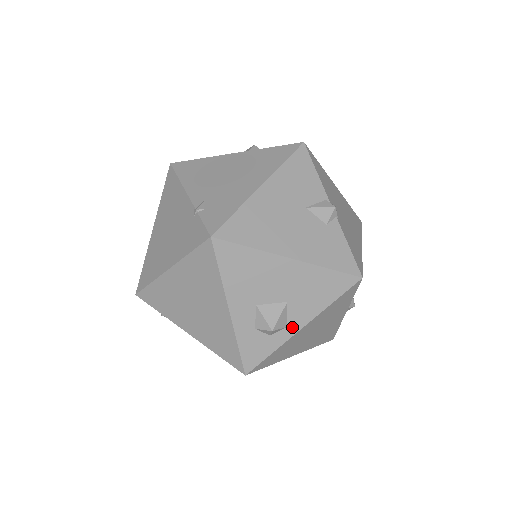
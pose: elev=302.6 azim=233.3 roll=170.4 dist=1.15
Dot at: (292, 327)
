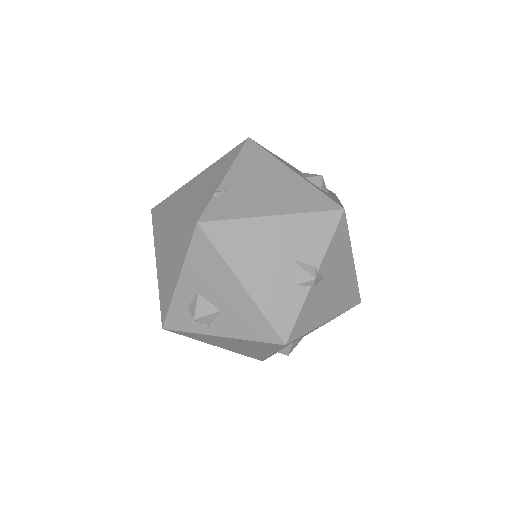
Dot at: (213, 329)
